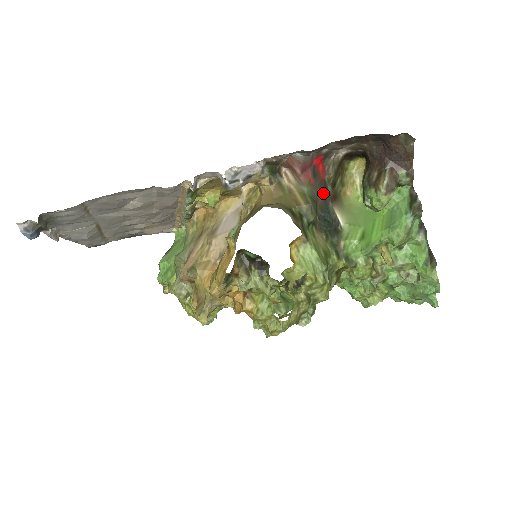
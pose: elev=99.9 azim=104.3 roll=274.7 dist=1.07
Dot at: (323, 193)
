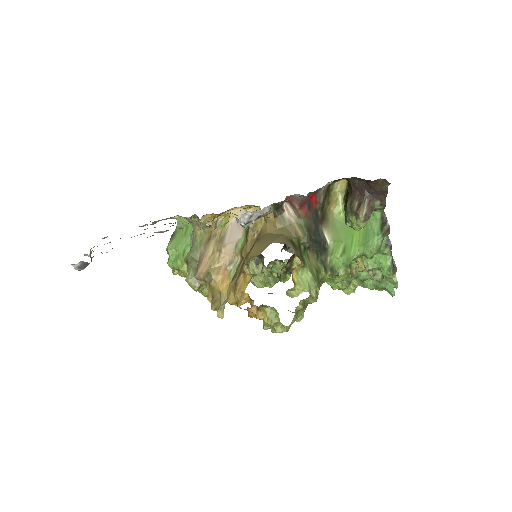
Dot at: (315, 220)
